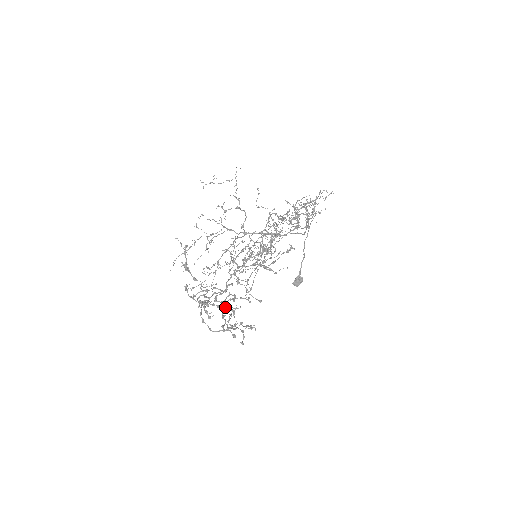
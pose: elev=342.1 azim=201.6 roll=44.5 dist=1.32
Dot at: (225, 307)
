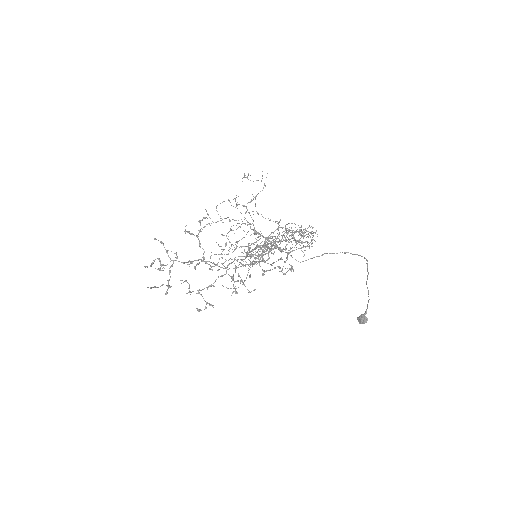
Dot at: (151, 265)
